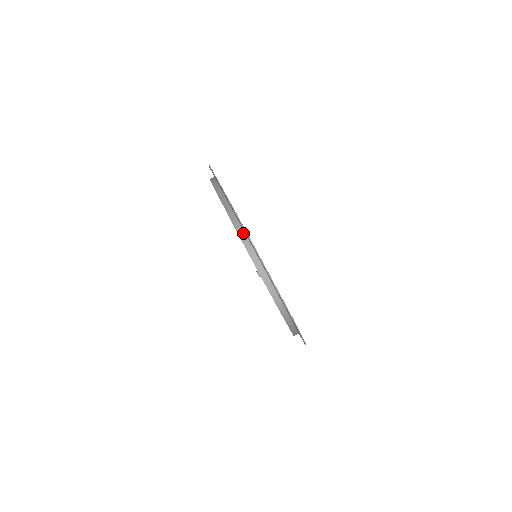
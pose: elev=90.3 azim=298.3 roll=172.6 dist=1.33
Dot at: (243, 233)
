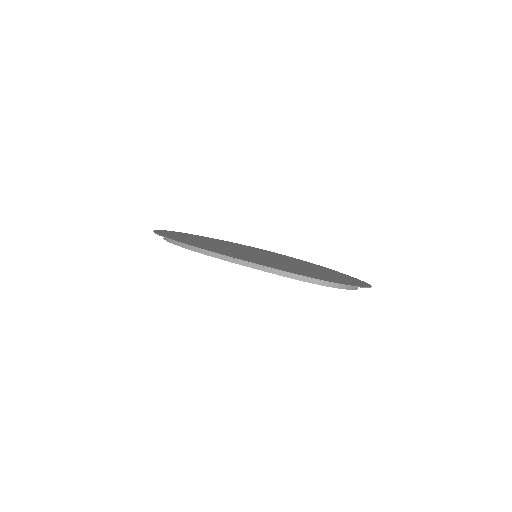
Dot at: (319, 281)
